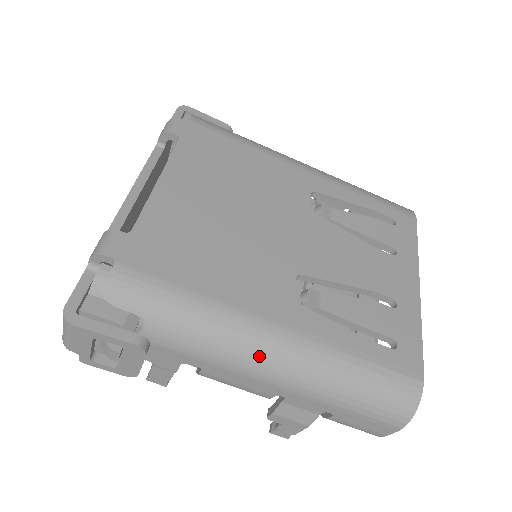
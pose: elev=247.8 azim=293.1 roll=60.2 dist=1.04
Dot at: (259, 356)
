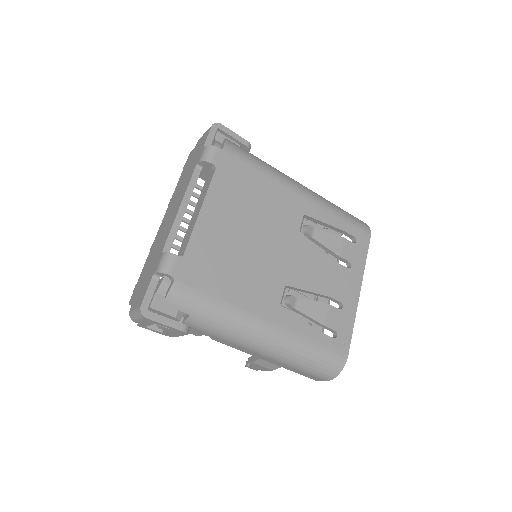
Dot at: (254, 340)
